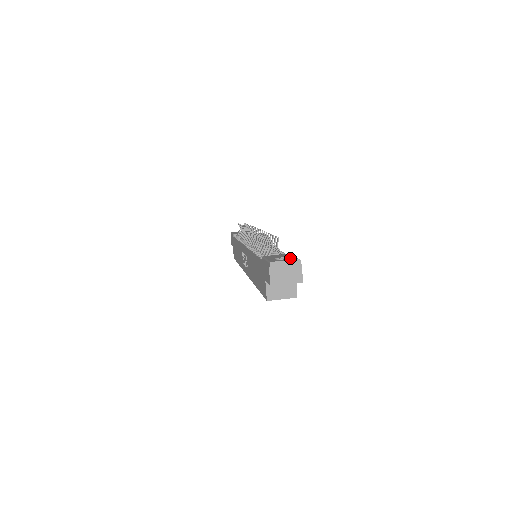
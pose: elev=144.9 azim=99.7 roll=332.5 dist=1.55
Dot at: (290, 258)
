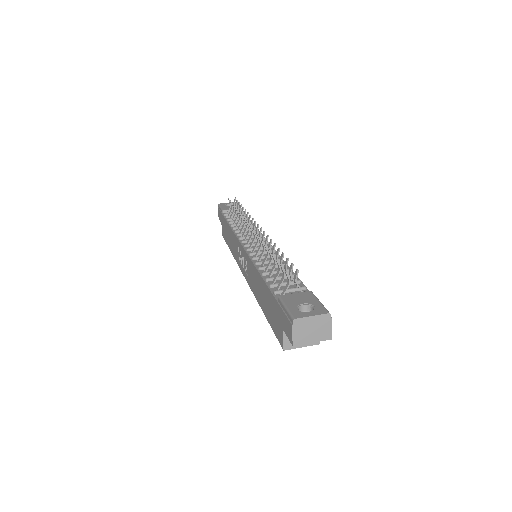
Dot at: (317, 309)
